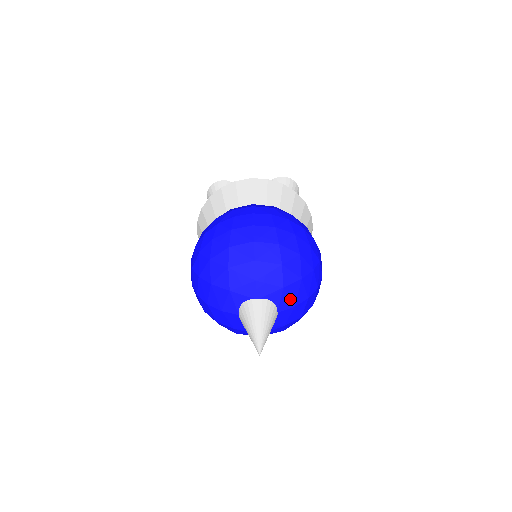
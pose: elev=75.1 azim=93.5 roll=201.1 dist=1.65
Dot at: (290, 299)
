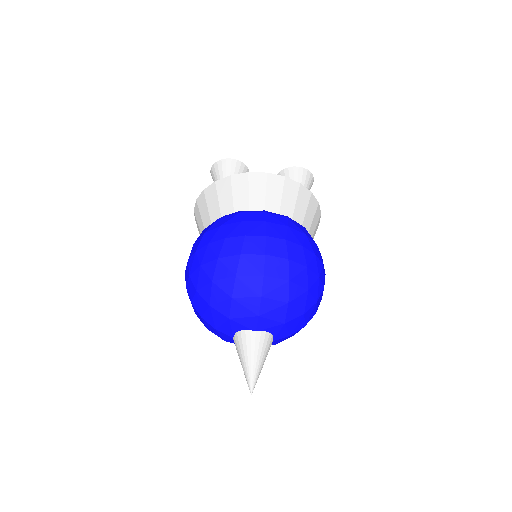
Dot at: (288, 331)
